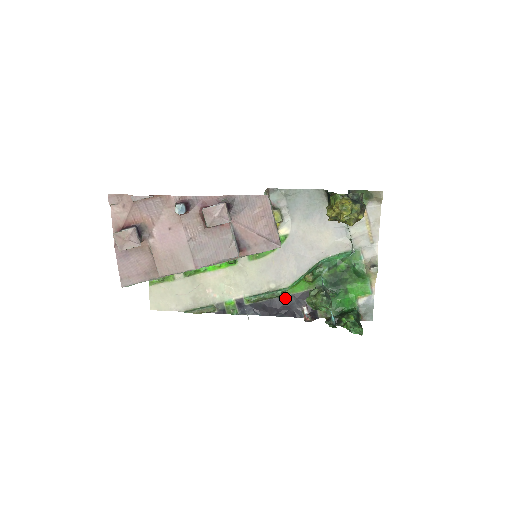
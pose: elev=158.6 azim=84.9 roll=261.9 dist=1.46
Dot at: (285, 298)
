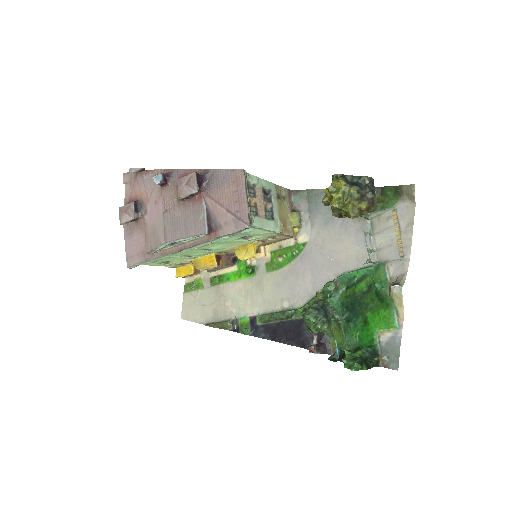
Dot at: (297, 321)
